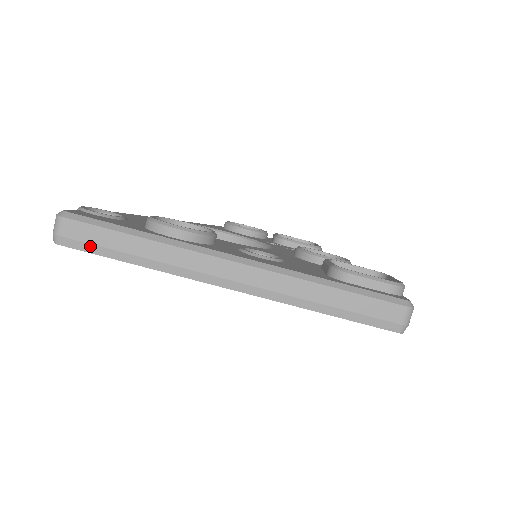
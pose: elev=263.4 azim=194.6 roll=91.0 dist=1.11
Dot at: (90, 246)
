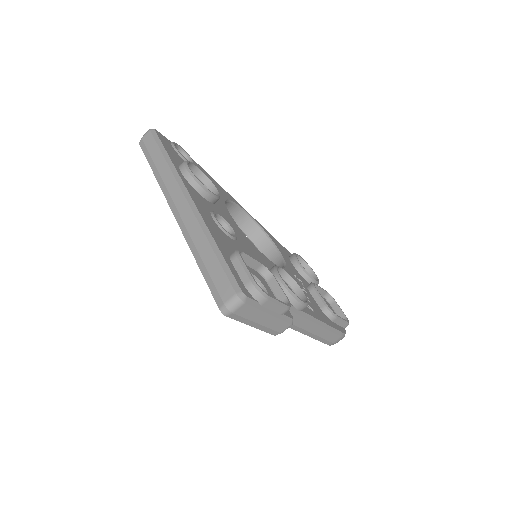
Dot at: (147, 151)
